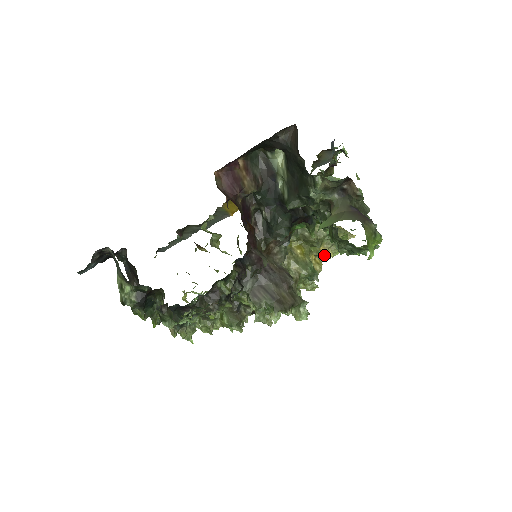
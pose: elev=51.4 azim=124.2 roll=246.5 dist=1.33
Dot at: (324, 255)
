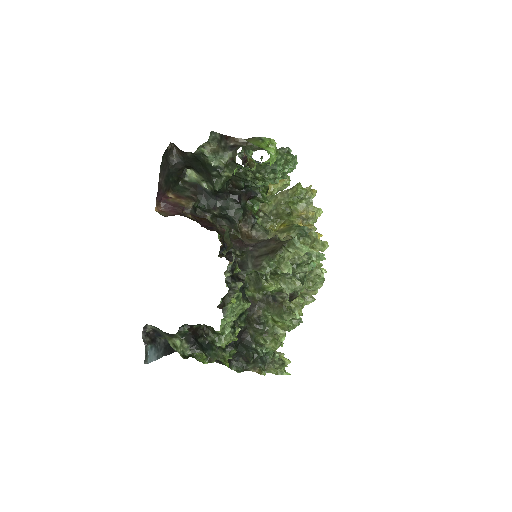
Dot at: (305, 216)
